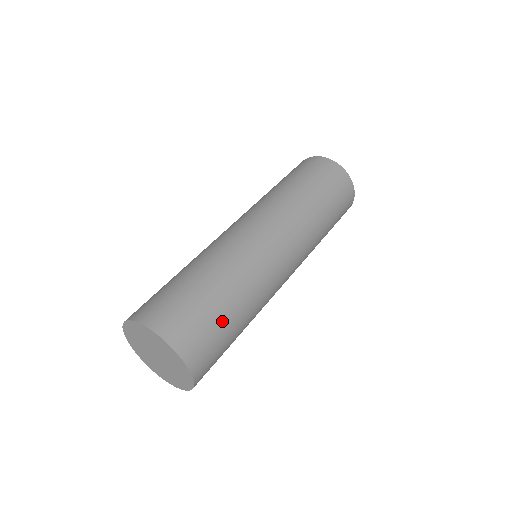
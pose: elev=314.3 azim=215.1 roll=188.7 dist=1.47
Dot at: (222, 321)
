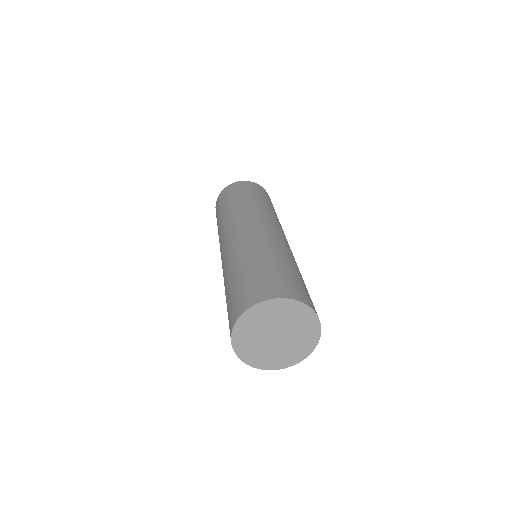
Dot at: (266, 269)
